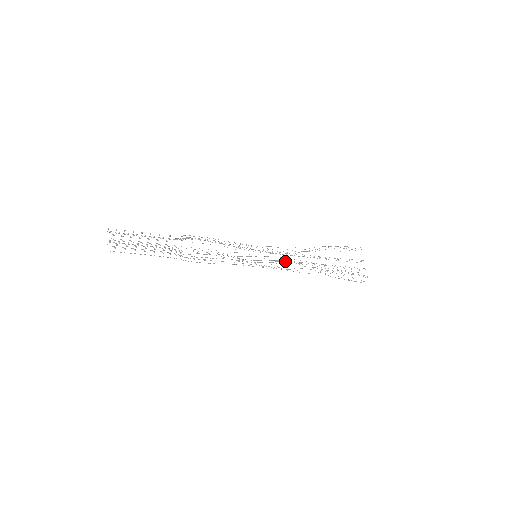
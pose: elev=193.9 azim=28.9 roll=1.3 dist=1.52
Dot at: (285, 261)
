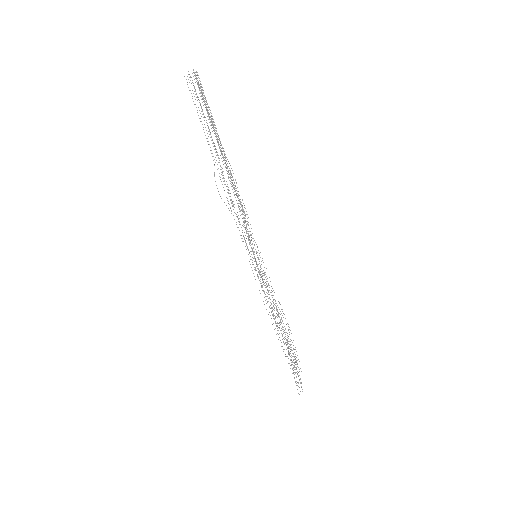
Dot at: occluded
